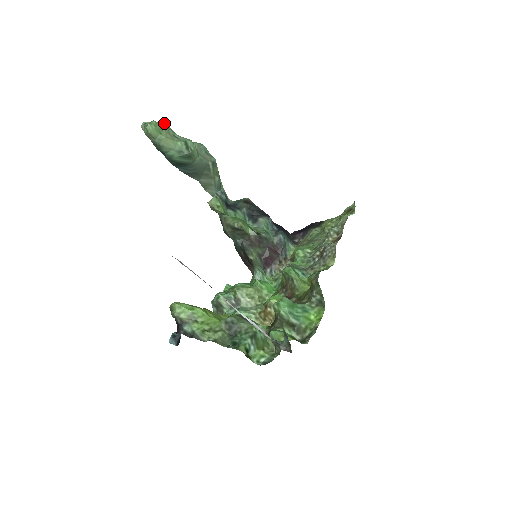
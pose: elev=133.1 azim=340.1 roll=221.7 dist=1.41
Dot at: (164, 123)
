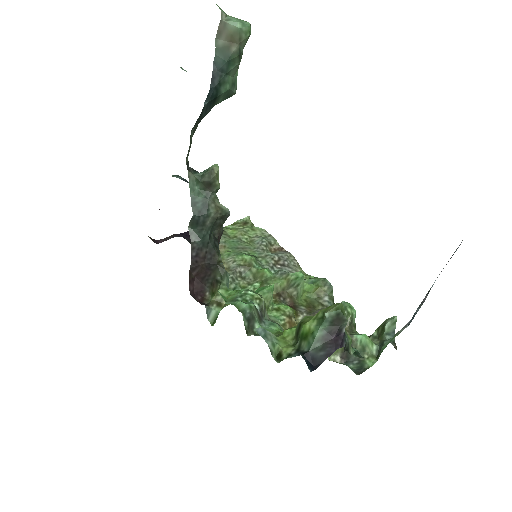
Dot at: occluded
